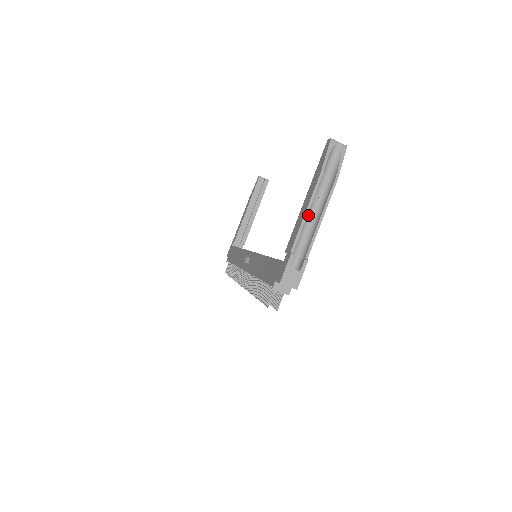
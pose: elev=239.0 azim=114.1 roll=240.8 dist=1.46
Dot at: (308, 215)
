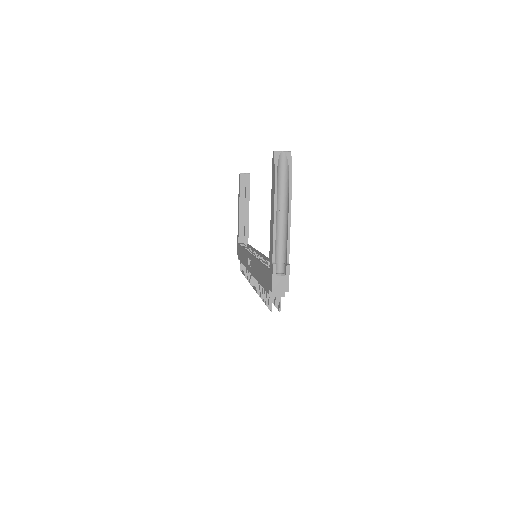
Dot at: (277, 225)
